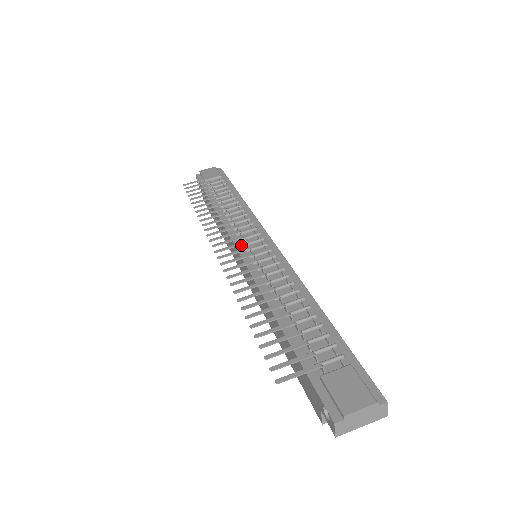
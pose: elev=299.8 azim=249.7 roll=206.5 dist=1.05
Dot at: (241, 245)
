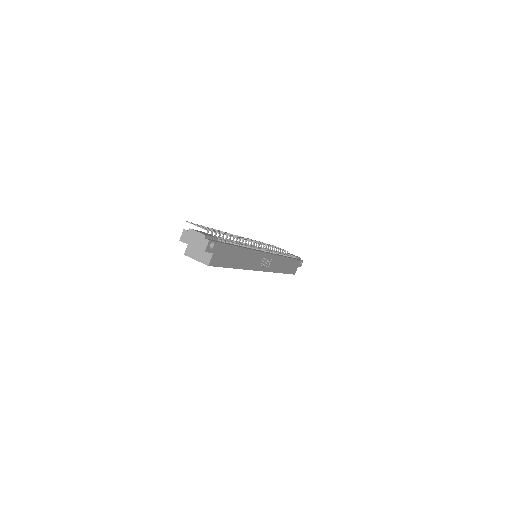
Dot at: occluded
